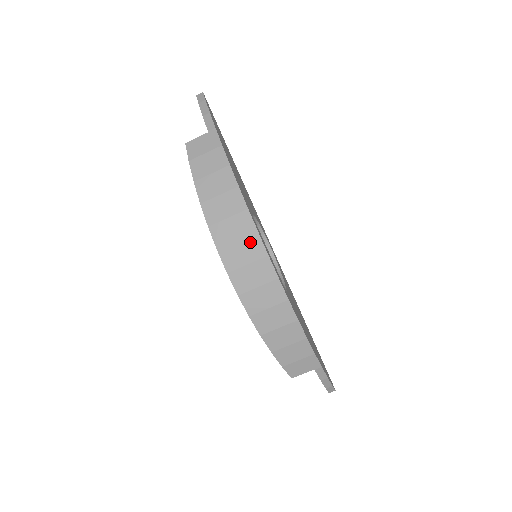
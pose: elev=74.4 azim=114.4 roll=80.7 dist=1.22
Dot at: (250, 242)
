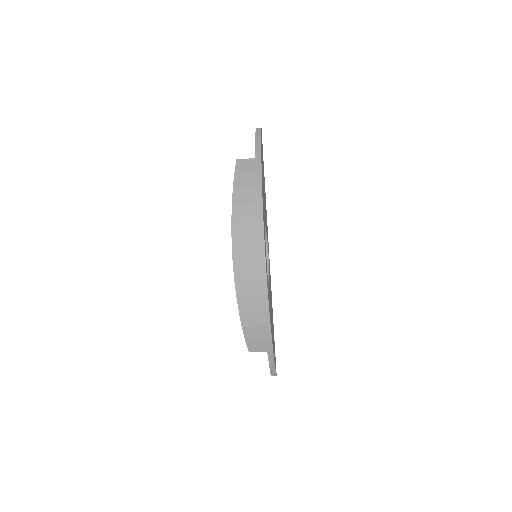
Dot at: (256, 244)
